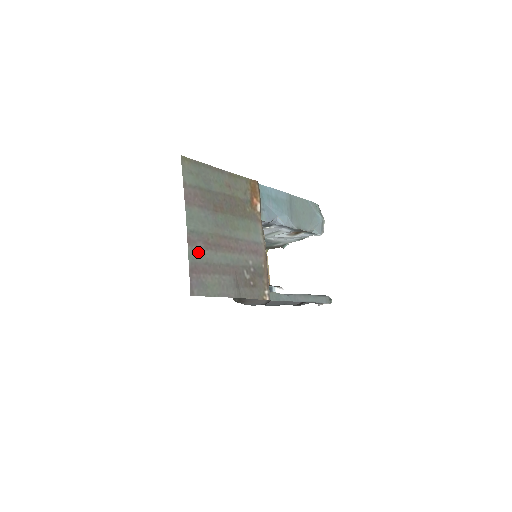
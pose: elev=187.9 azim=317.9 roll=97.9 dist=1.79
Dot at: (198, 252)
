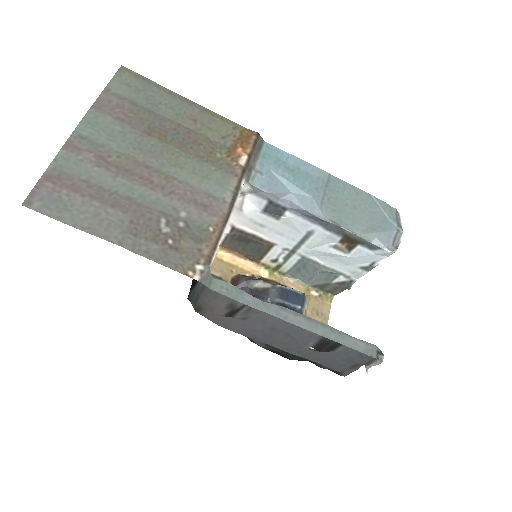
Dot at: (78, 163)
